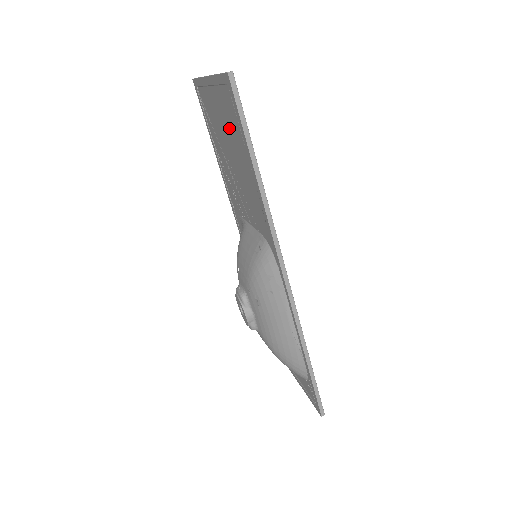
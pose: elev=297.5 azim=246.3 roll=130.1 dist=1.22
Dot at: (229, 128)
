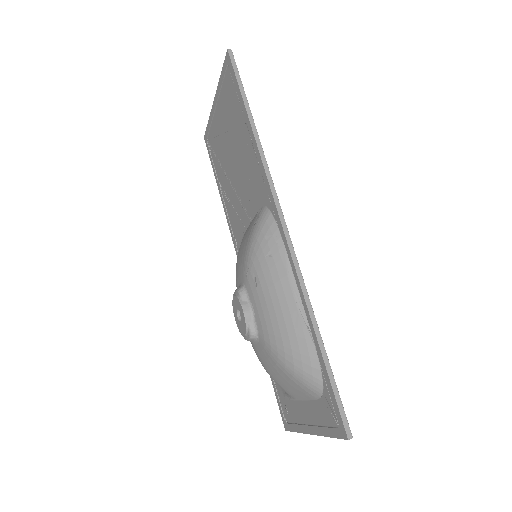
Dot at: (230, 121)
